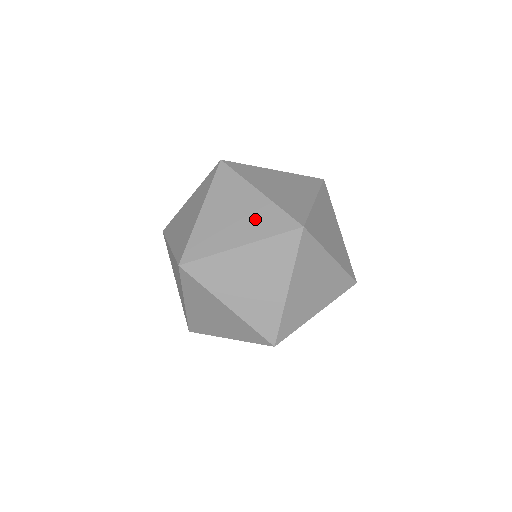
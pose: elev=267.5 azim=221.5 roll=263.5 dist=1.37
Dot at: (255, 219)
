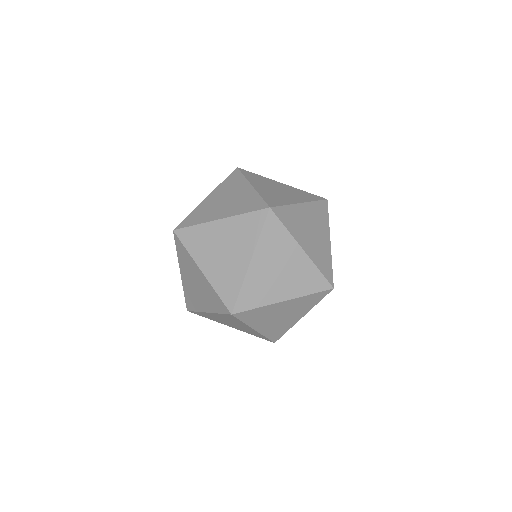
Dot at: (238, 237)
